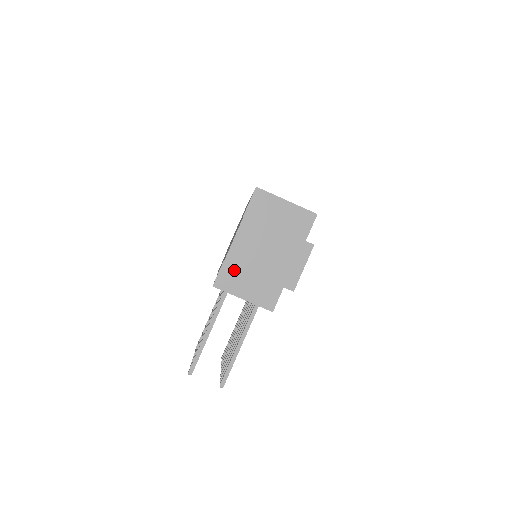
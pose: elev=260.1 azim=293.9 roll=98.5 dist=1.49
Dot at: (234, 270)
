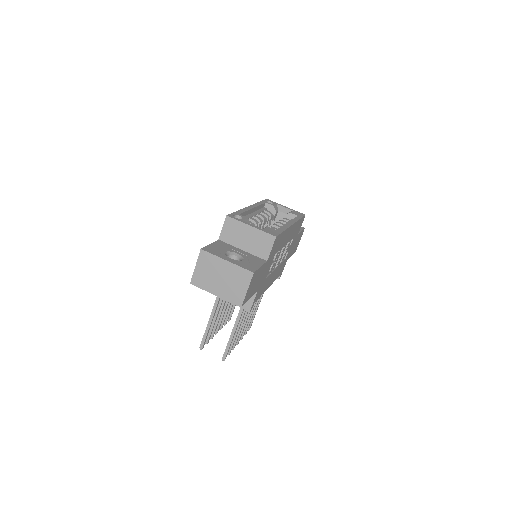
Dot at: occluded
